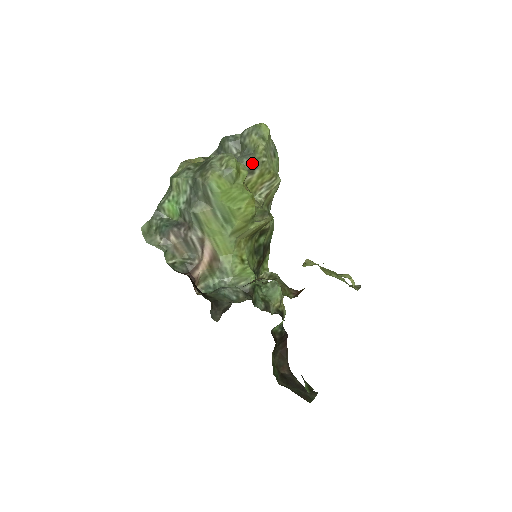
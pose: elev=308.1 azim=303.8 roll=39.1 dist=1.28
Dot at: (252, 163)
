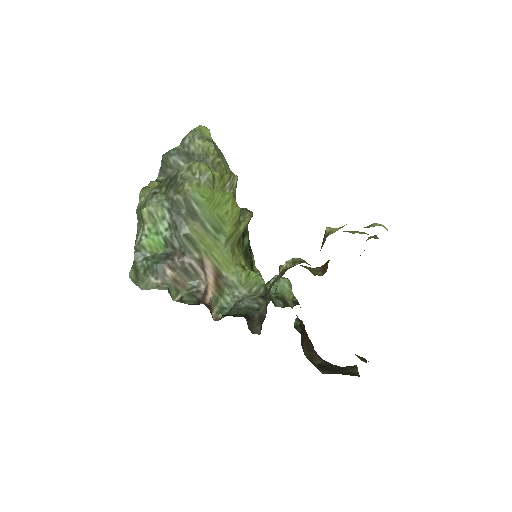
Dot at: occluded
